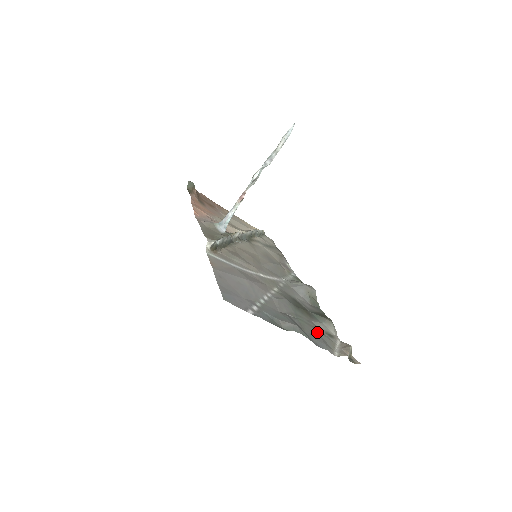
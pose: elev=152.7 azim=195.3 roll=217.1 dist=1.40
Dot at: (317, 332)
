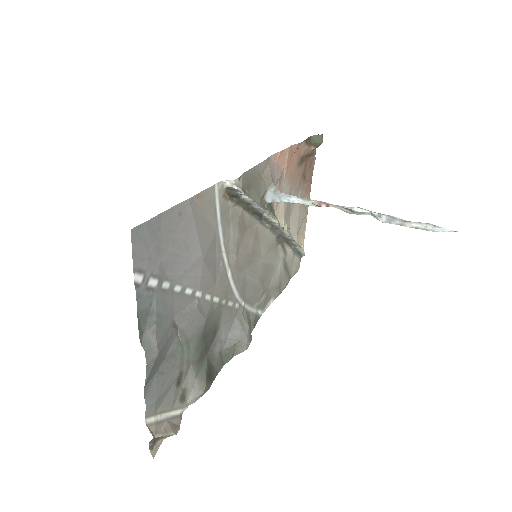
Dot at: (175, 380)
